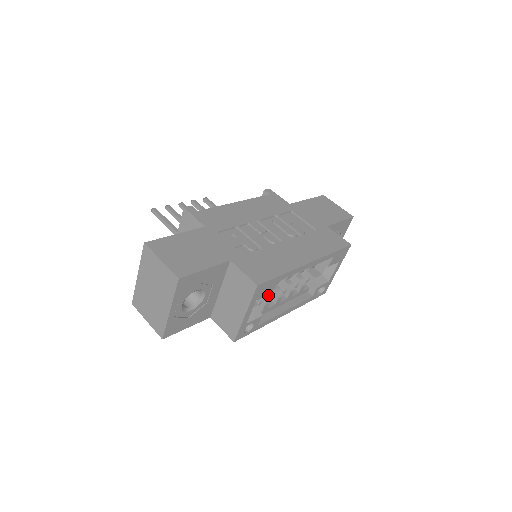
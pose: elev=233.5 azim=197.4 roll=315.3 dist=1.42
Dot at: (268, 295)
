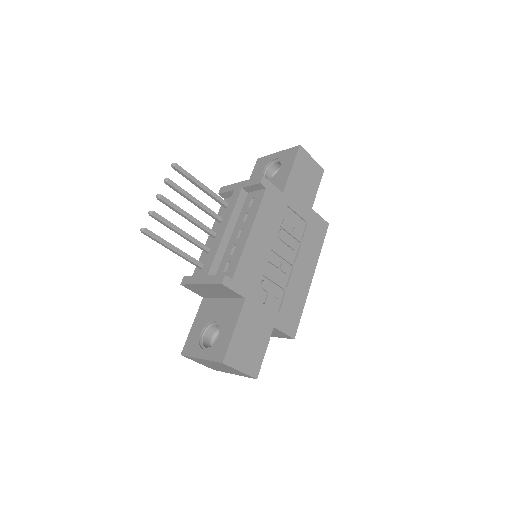
Dot at: occluded
